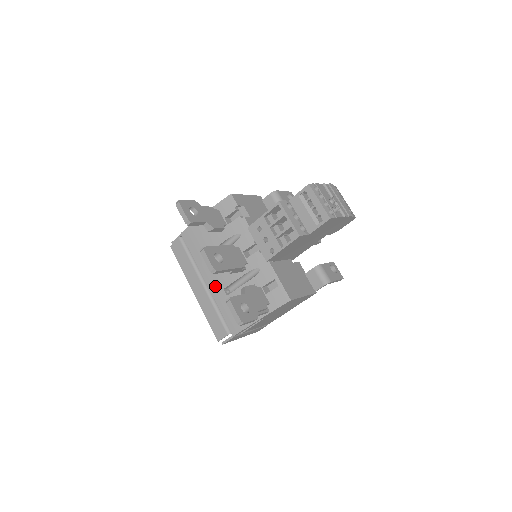
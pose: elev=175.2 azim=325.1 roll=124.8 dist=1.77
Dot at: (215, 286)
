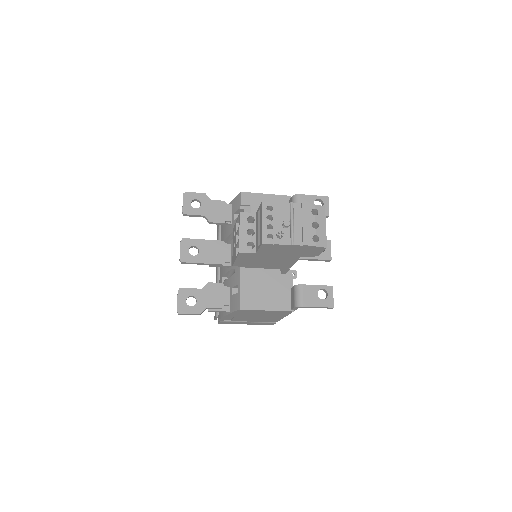
Dot at: (221, 272)
